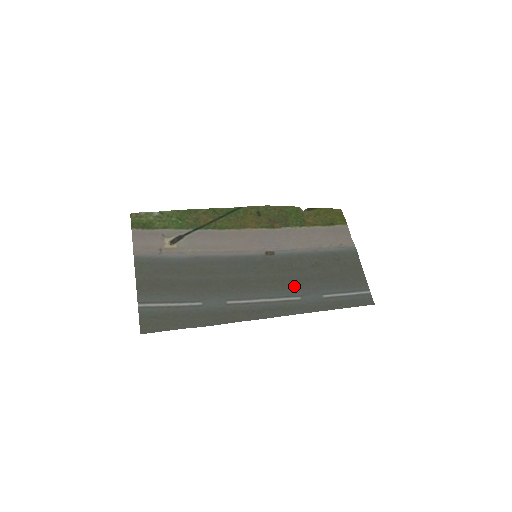
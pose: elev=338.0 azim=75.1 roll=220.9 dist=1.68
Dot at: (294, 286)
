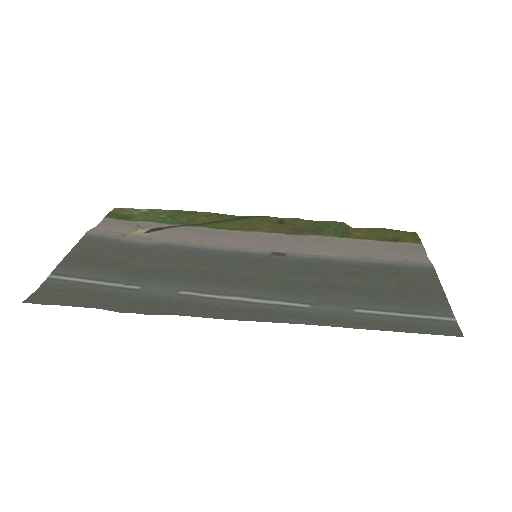
Dot at: (304, 291)
